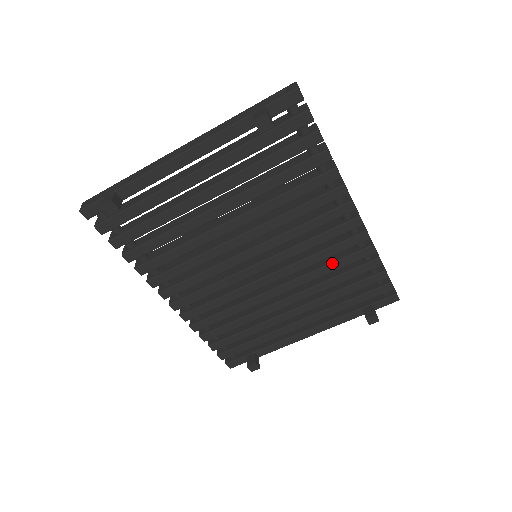
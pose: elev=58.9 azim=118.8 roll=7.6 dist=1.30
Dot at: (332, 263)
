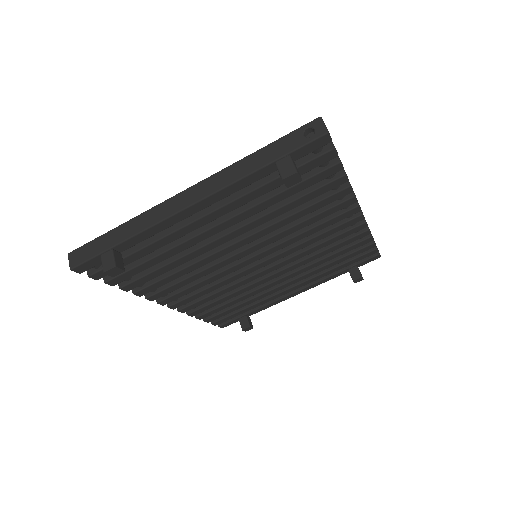
Dot at: (329, 249)
